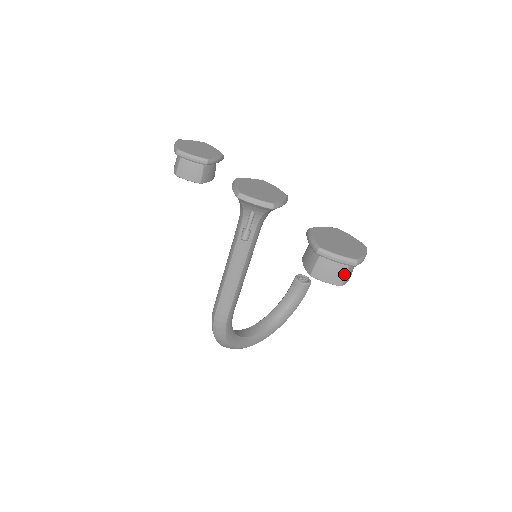
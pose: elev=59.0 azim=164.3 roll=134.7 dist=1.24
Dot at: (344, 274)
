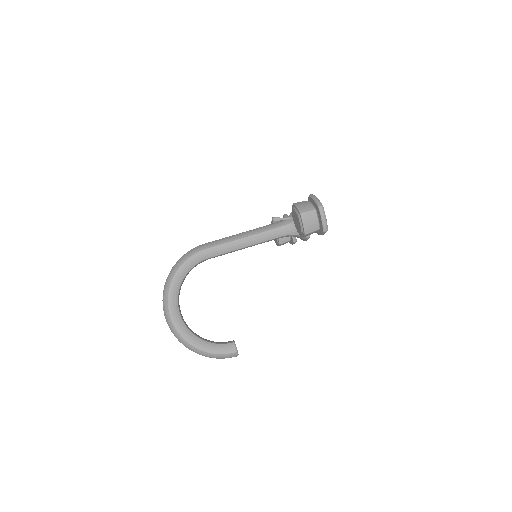
Dot at: (309, 210)
